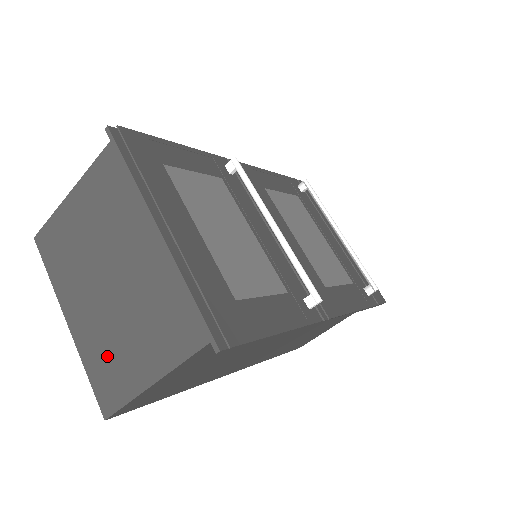
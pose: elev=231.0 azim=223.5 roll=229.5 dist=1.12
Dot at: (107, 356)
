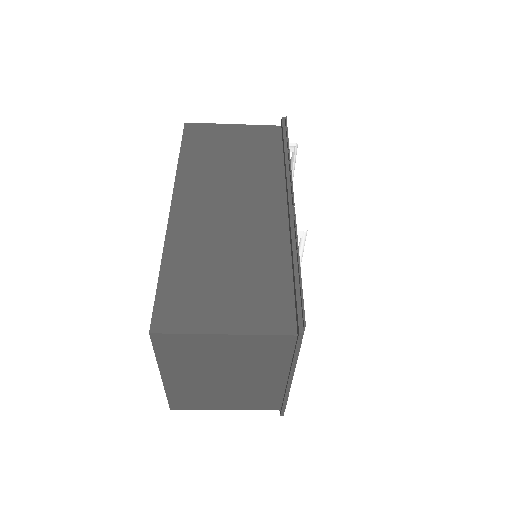
Dot at: (195, 396)
